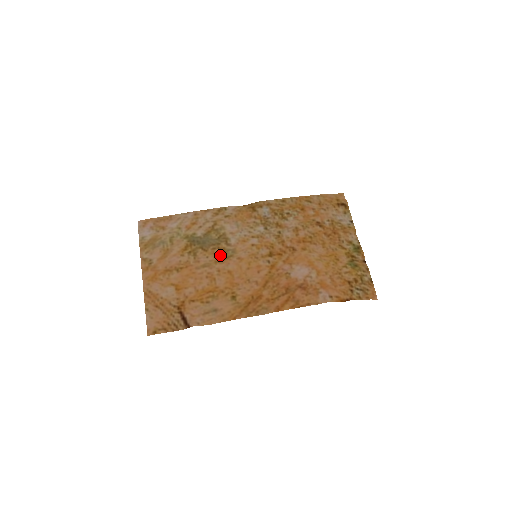
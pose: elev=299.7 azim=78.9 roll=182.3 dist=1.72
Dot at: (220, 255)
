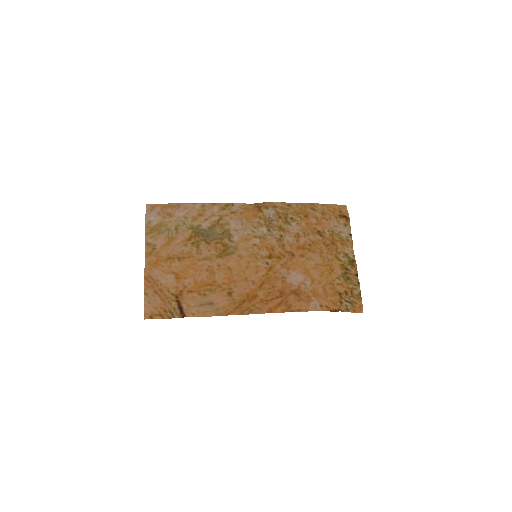
Dot at: (222, 250)
